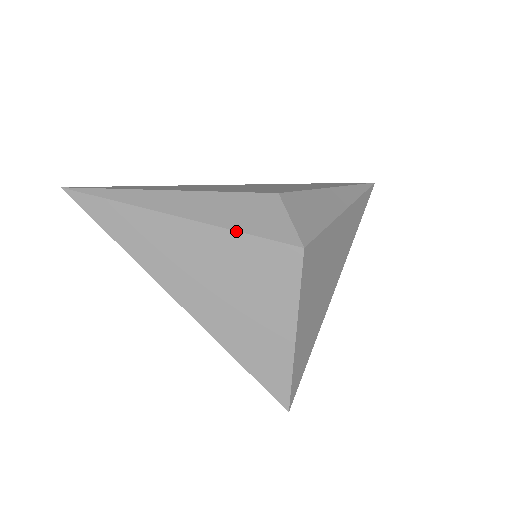
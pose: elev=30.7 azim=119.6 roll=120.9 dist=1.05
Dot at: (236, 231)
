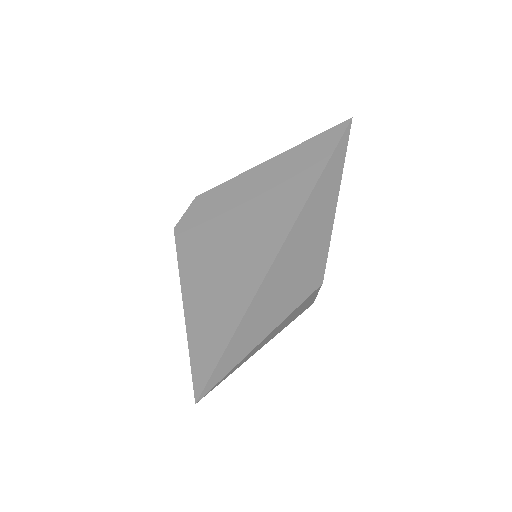
Dot at: occluded
